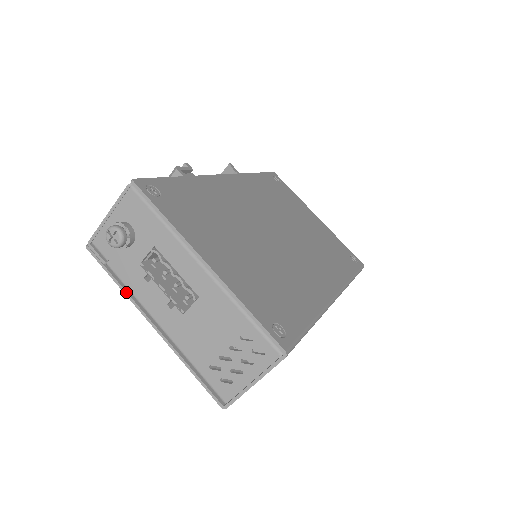
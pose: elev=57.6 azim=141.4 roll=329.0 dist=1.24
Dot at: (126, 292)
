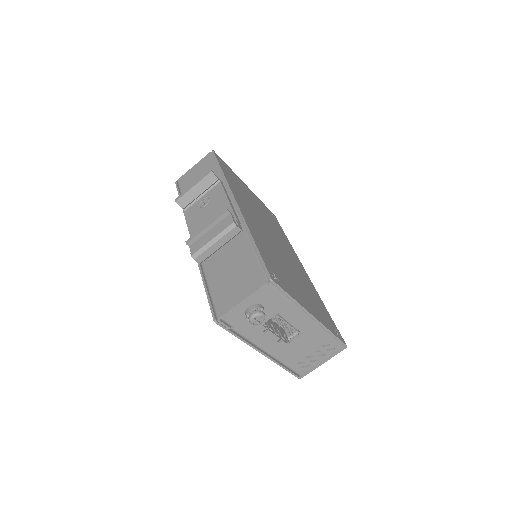
Dot at: (246, 341)
